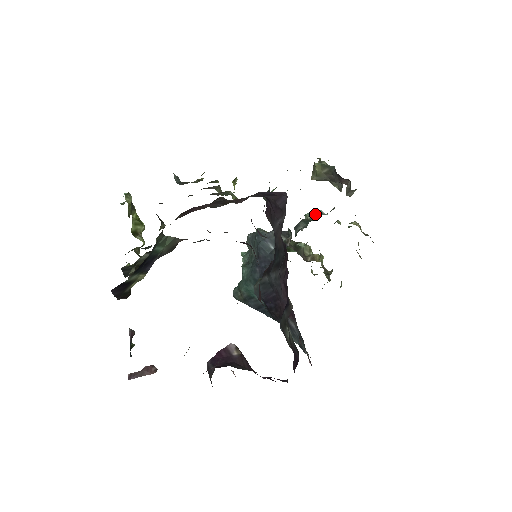
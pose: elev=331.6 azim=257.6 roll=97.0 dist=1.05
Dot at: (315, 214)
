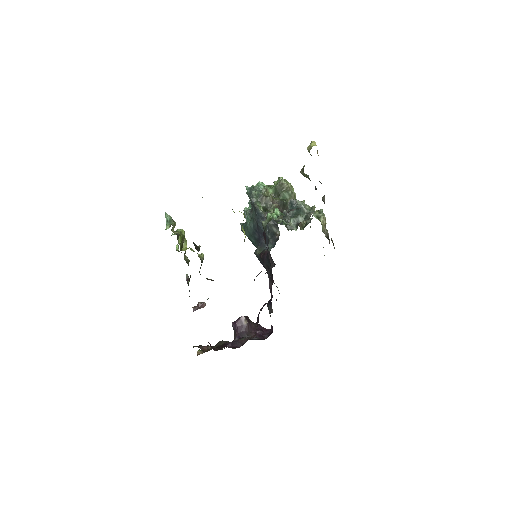
Dot at: (296, 221)
